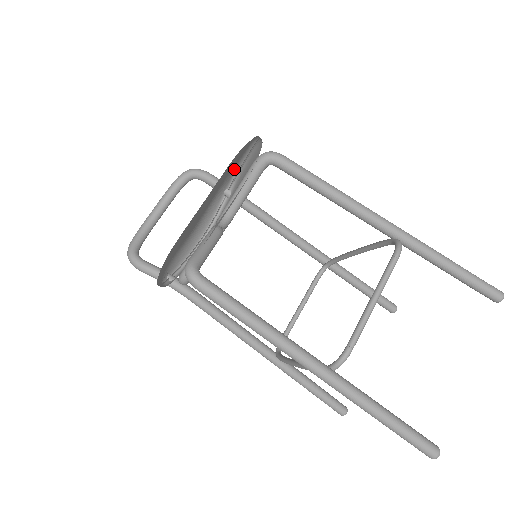
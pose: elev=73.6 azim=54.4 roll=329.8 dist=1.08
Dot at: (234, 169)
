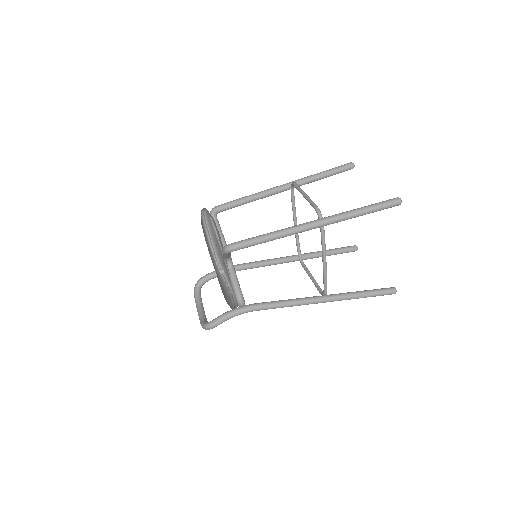
Dot at: (211, 254)
